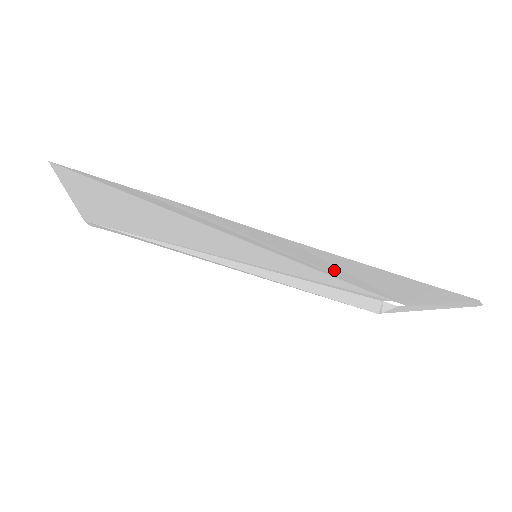
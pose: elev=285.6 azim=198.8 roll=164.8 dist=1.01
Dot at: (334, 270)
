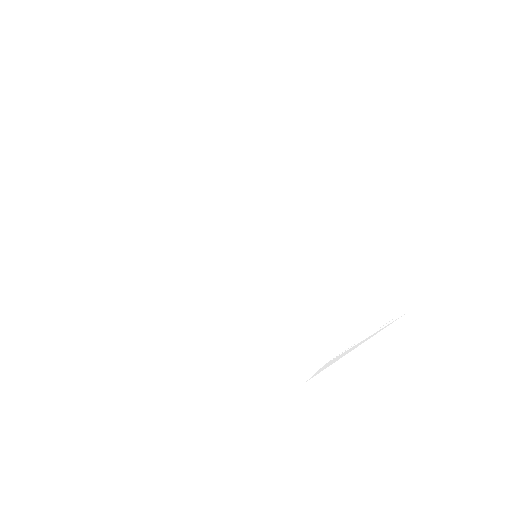
Dot at: (314, 274)
